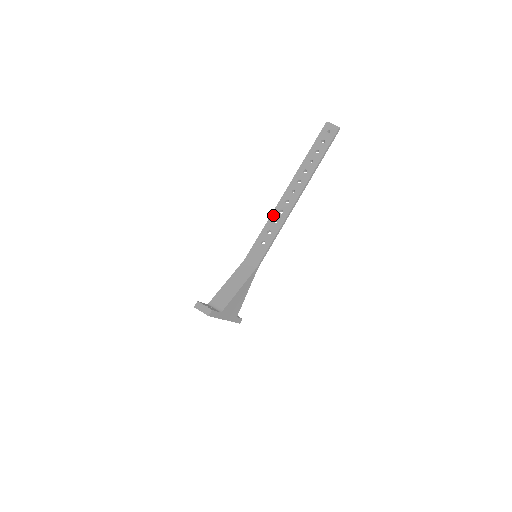
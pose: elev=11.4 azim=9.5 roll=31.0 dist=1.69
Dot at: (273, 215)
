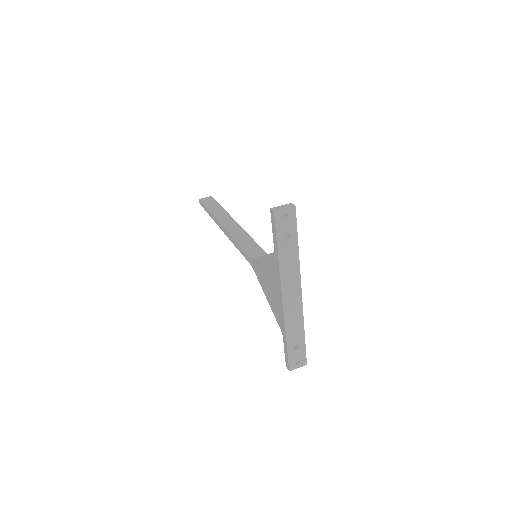
Dot at: (232, 235)
